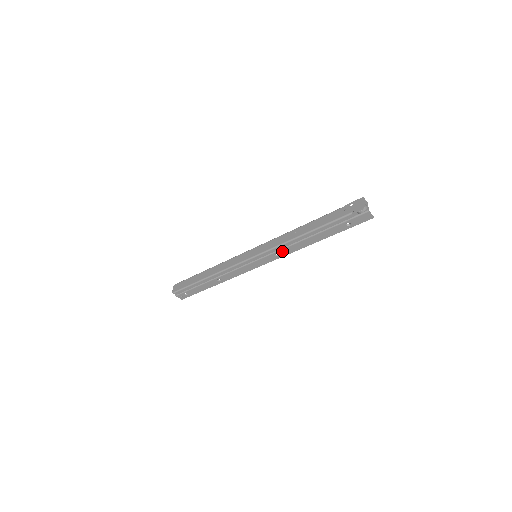
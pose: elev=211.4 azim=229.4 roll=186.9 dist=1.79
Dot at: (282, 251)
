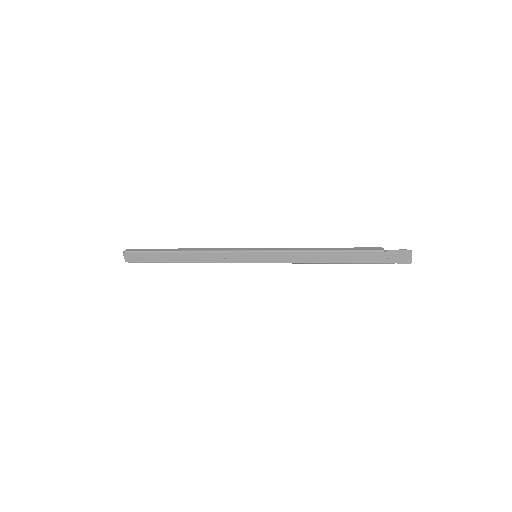
Dot at: occluded
